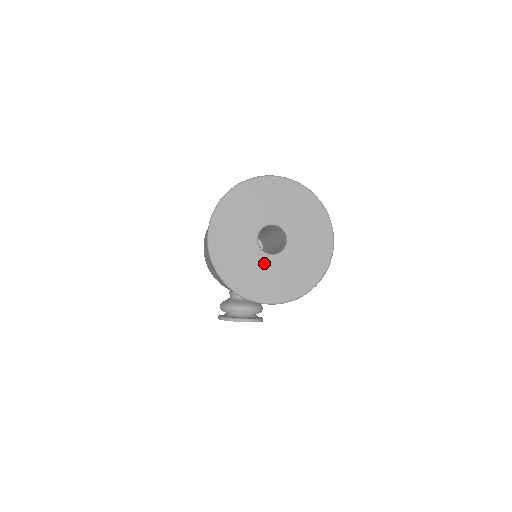
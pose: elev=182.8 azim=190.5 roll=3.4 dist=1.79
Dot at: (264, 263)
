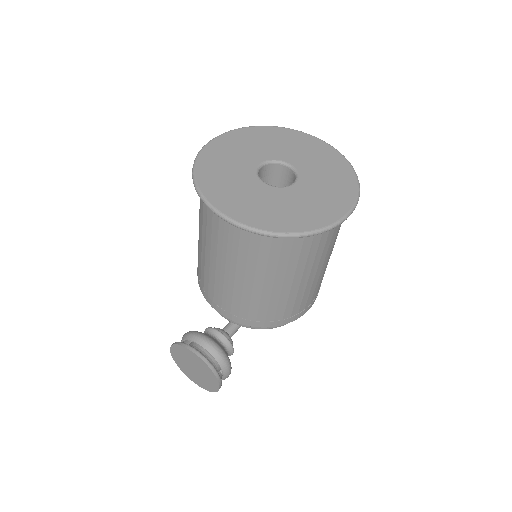
Dot at: (251, 184)
